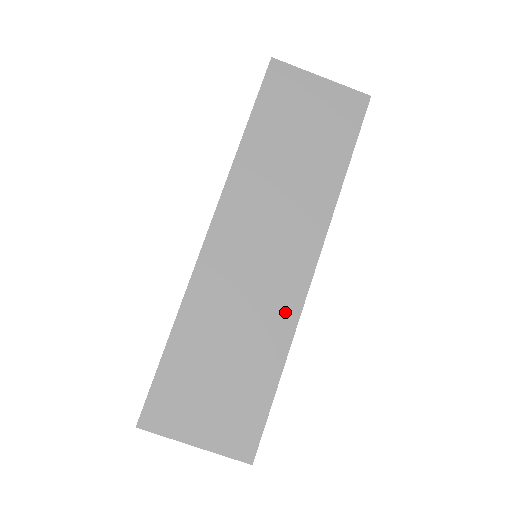
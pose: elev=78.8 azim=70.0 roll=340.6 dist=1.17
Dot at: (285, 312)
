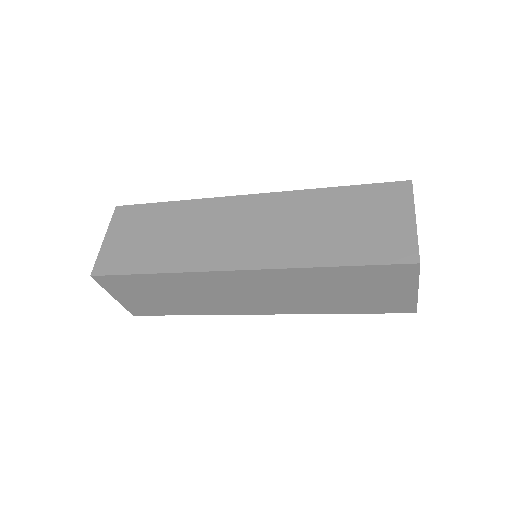
Dot at: (222, 310)
